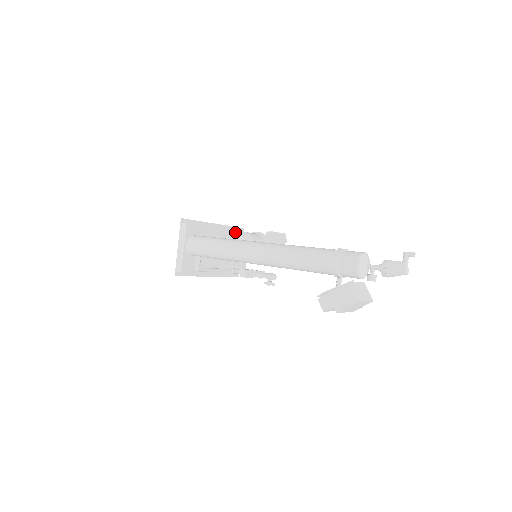
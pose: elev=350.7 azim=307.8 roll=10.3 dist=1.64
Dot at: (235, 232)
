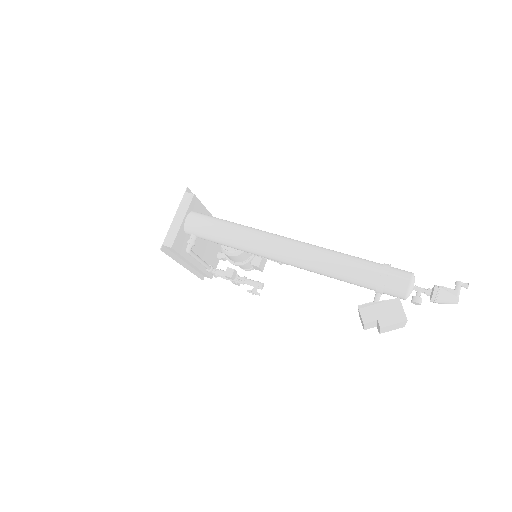
Dot at: occluded
